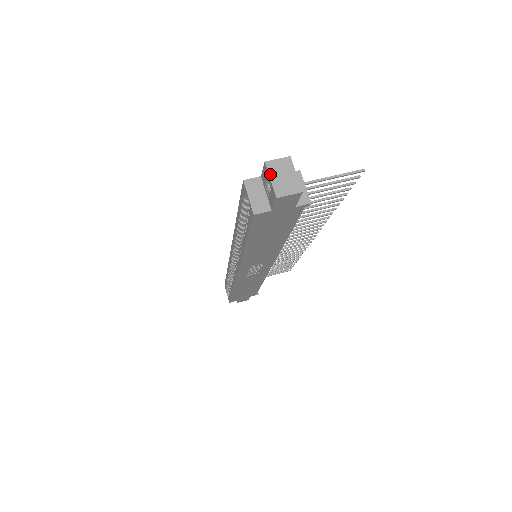
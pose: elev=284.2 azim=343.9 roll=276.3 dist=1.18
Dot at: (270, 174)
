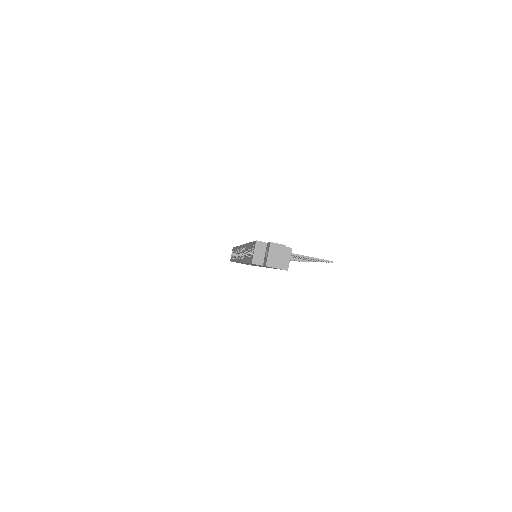
Dot at: (270, 251)
